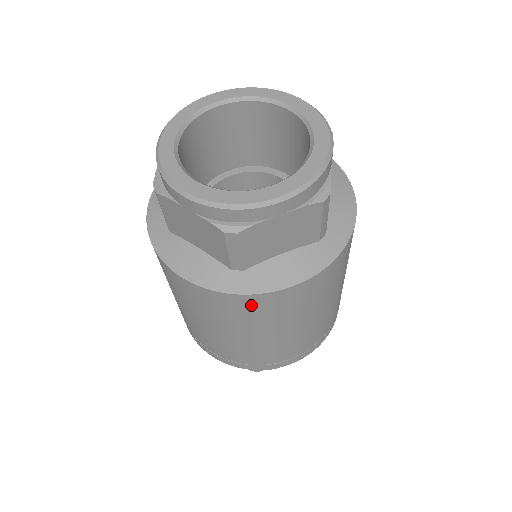
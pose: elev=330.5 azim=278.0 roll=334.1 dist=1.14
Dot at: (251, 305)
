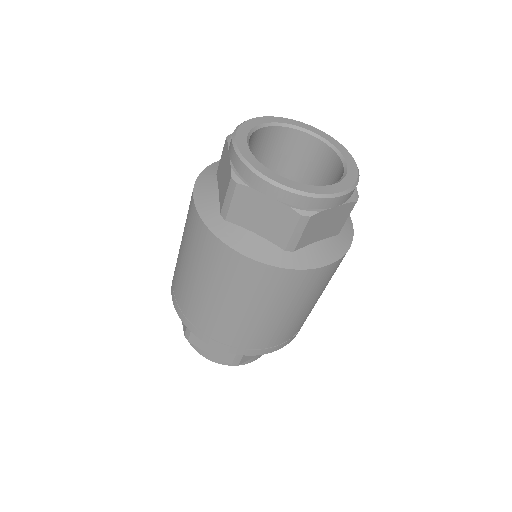
Dot at: (295, 281)
